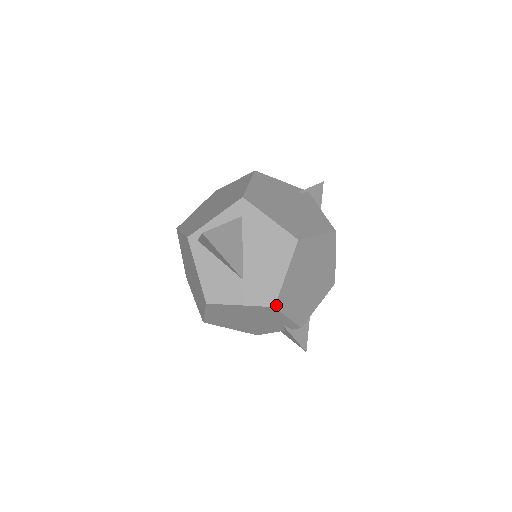
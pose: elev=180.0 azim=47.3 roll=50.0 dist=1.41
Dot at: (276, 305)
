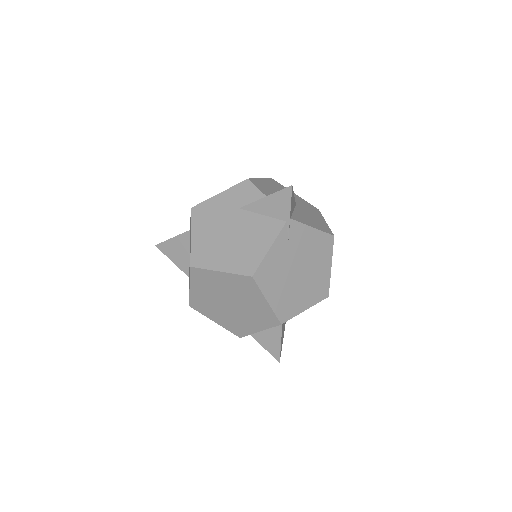
Dot at: occluded
